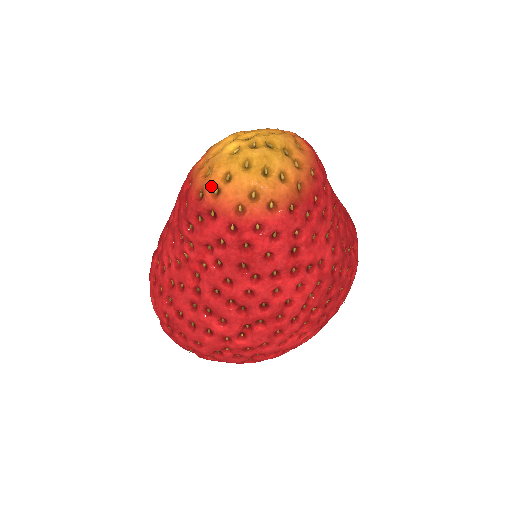
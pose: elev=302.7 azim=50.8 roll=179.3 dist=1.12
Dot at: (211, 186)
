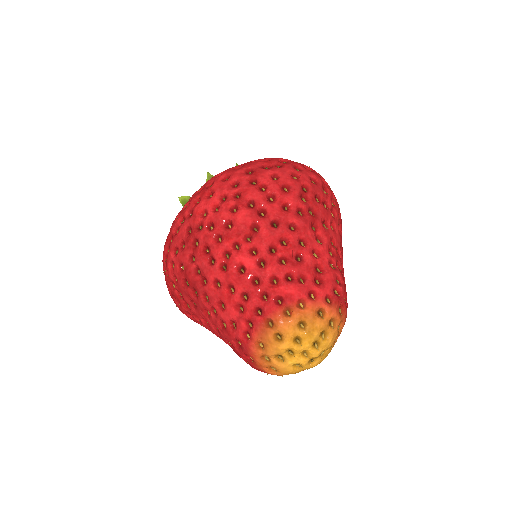
Dot at: (277, 375)
